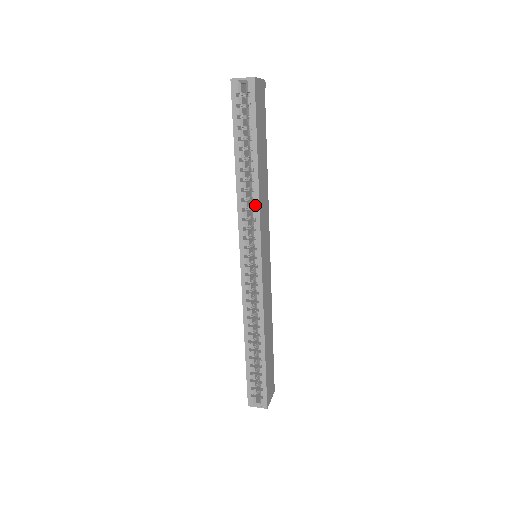
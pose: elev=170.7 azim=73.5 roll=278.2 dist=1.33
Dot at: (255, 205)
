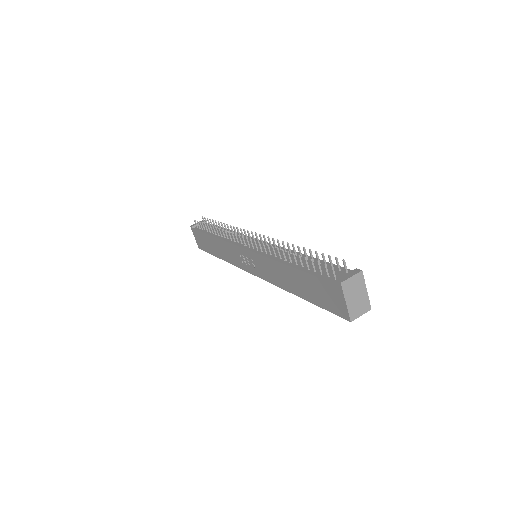
Dot at: occluded
